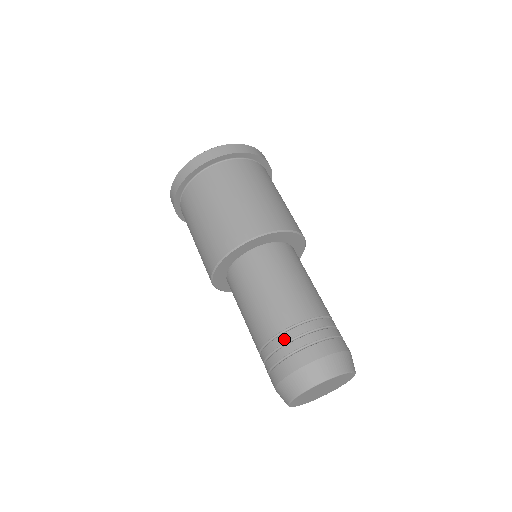
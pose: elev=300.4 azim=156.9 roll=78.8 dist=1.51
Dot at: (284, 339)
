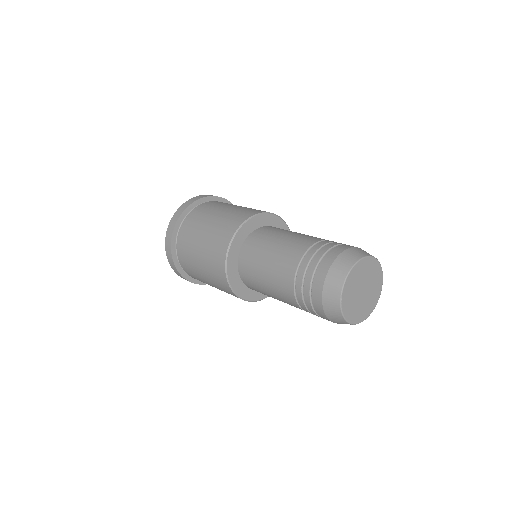
Dot at: occluded
